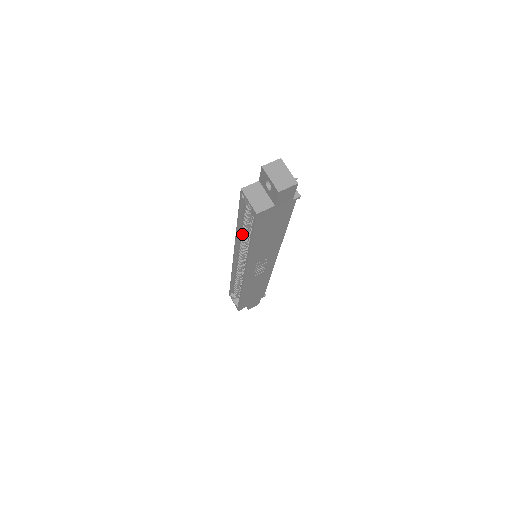
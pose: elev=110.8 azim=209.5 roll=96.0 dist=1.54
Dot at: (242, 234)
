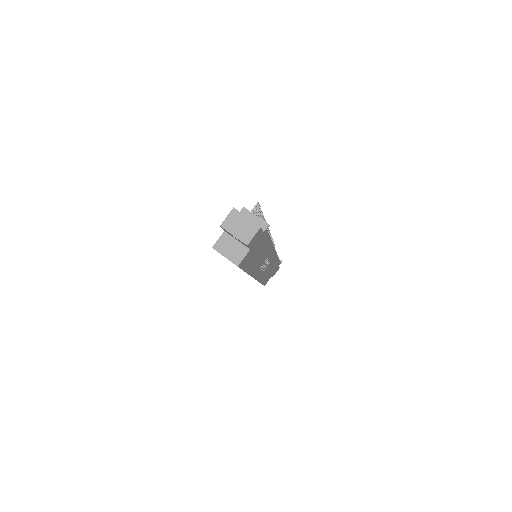
Dot at: occluded
